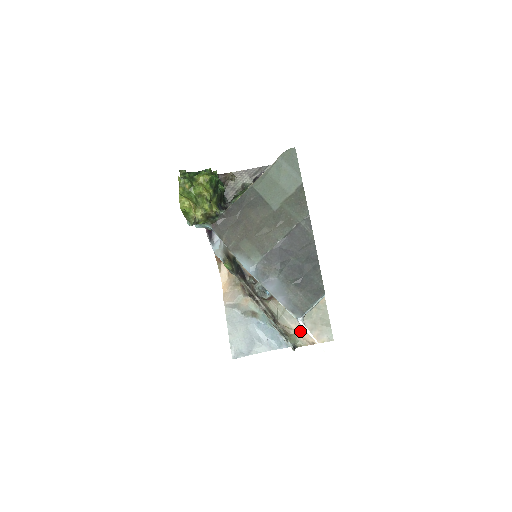
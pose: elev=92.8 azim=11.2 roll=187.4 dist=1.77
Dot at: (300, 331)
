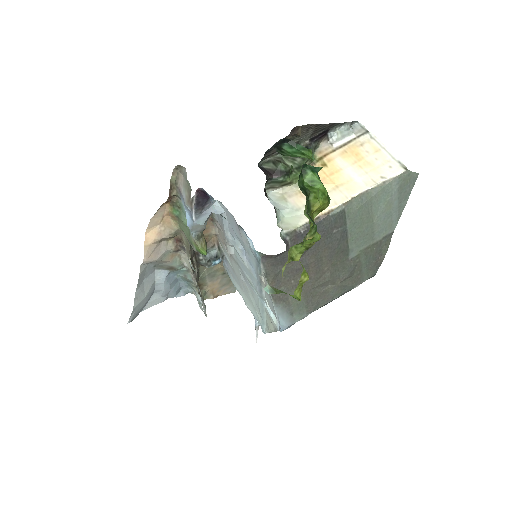
Dot at: (213, 287)
